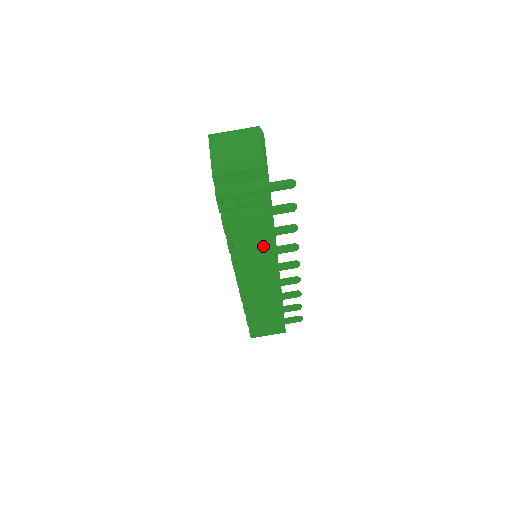
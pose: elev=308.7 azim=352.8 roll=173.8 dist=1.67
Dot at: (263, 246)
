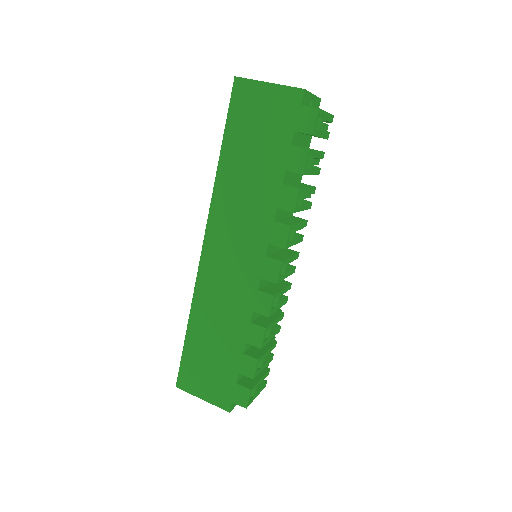
Dot at: (307, 205)
